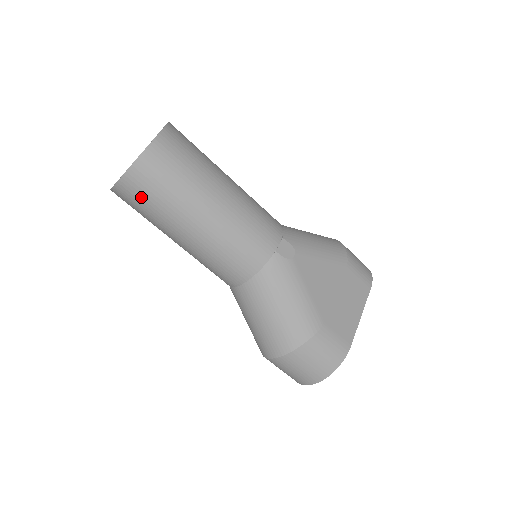
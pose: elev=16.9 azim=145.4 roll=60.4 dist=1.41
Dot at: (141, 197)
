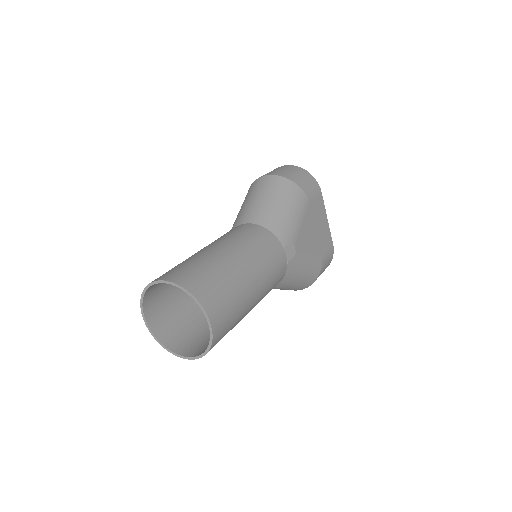
Dot at: occluded
